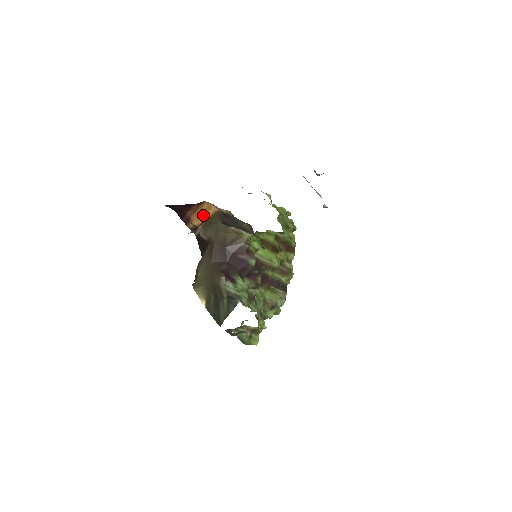
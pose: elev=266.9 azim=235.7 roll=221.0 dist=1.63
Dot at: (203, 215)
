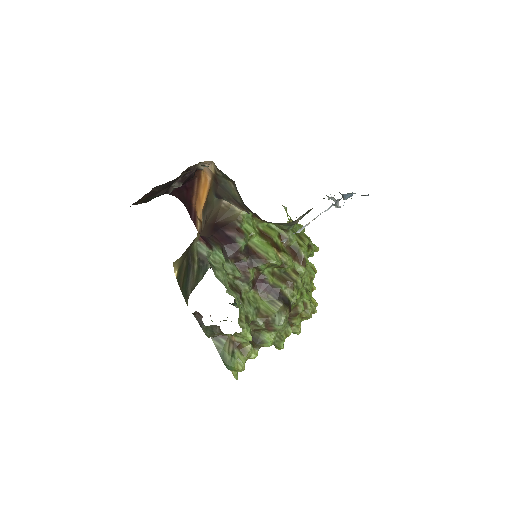
Dot at: (203, 196)
